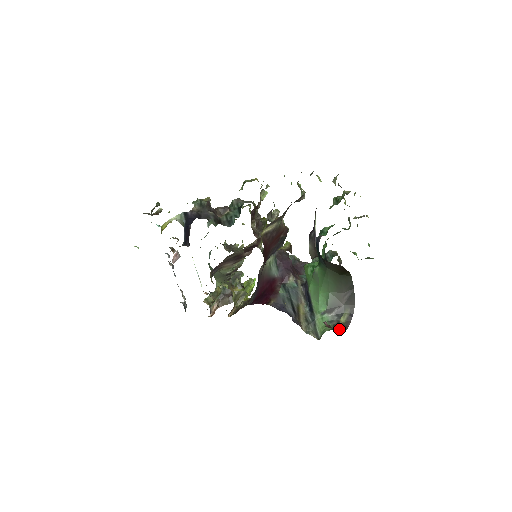
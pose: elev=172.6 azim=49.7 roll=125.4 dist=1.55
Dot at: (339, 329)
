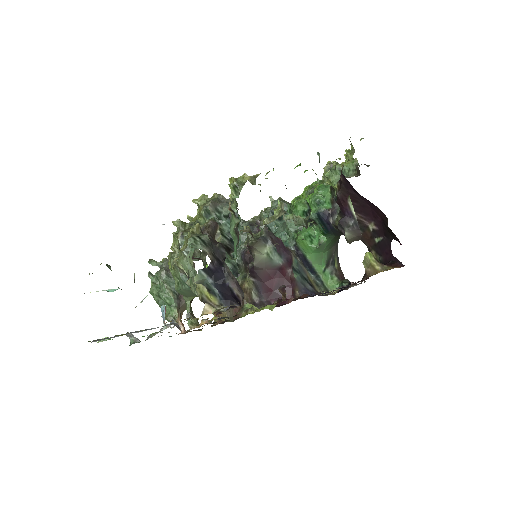
Dot at: (341, 275)
